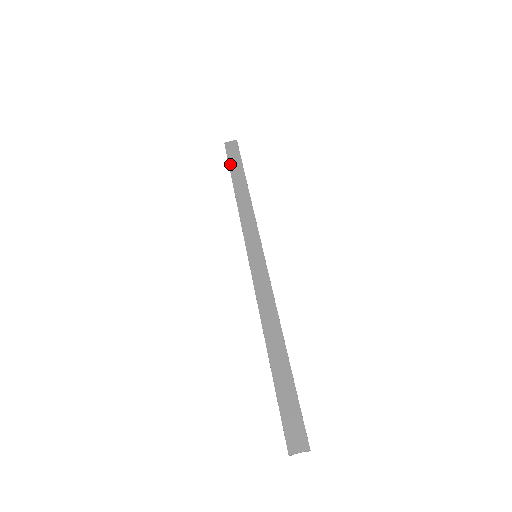
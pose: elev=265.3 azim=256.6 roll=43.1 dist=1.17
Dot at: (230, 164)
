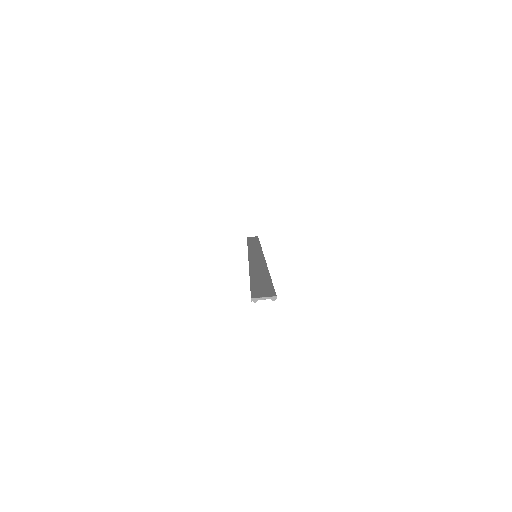
Dot at: (248, 240)
